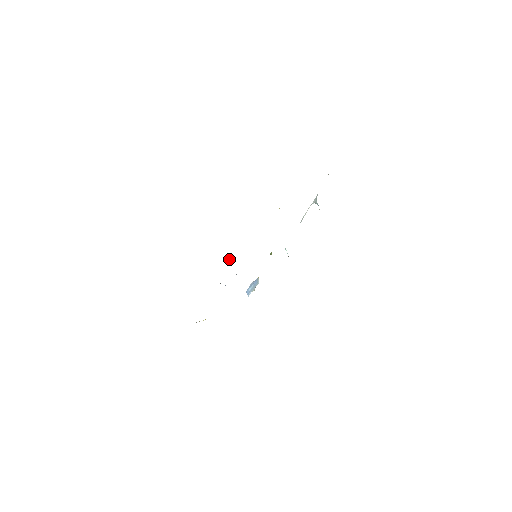
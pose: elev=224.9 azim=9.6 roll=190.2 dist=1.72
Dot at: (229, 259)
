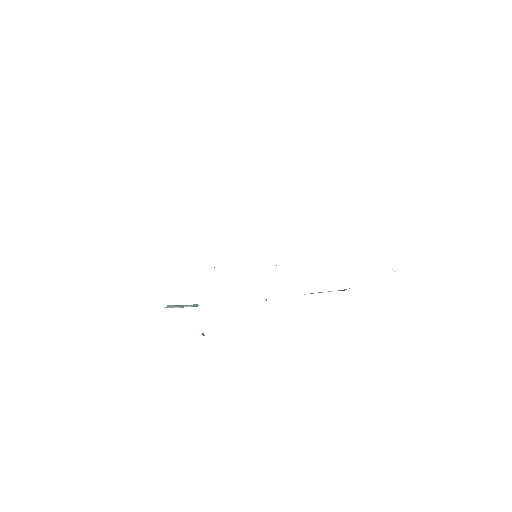
Dot at: occluded
